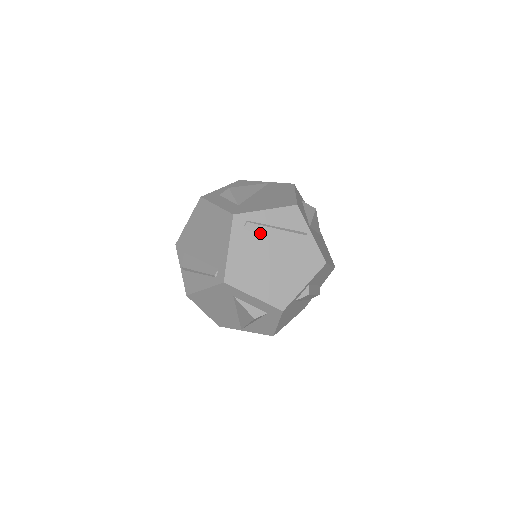
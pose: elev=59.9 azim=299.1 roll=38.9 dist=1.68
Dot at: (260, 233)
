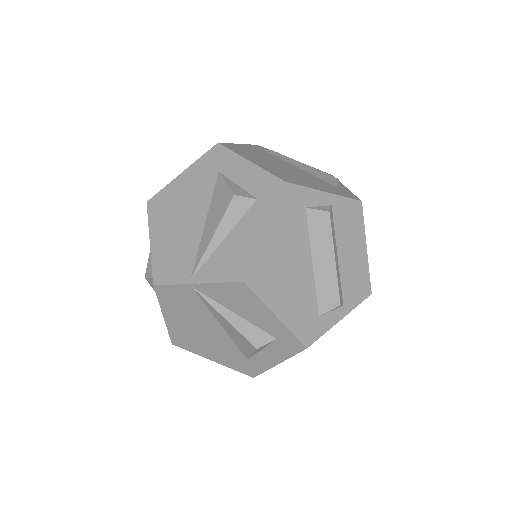
Dot at: (282, 159)
